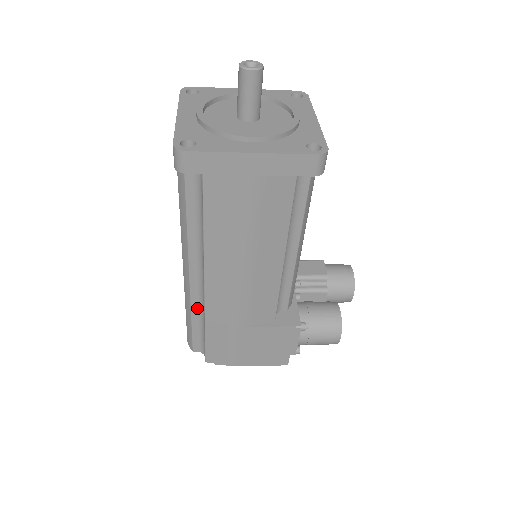
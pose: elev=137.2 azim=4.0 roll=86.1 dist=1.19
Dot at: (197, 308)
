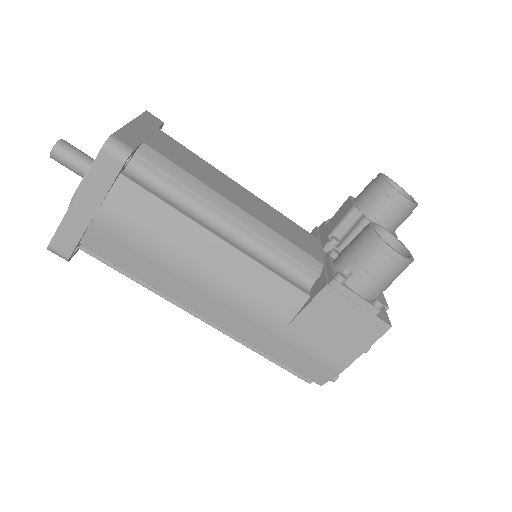
Dot at: occluded
